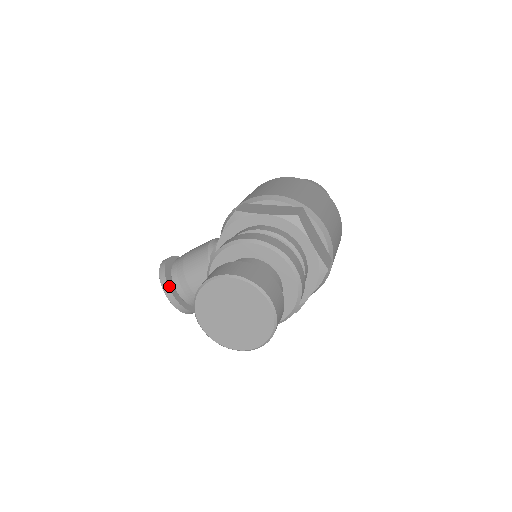
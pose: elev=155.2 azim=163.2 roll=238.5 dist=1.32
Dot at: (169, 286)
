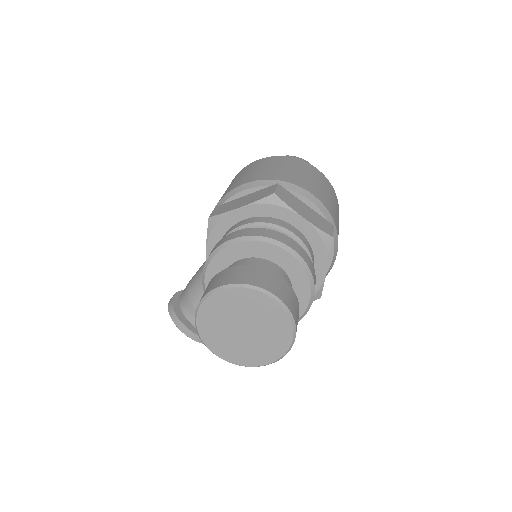
Dot at: (184, 324)
